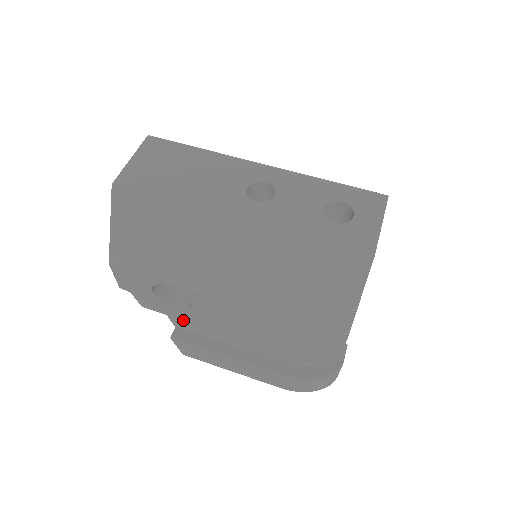
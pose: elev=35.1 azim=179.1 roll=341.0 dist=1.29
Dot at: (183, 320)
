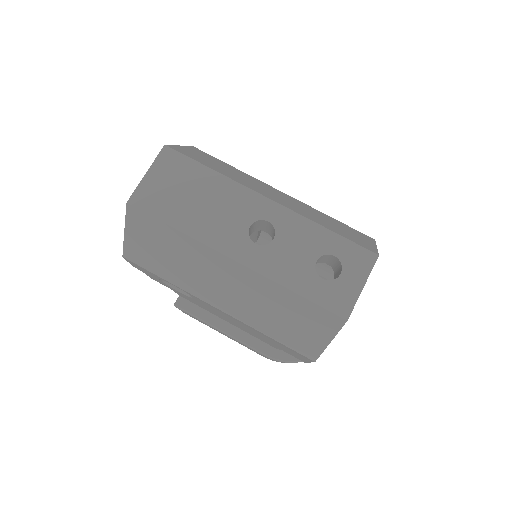
Dot at: (185, 297)
